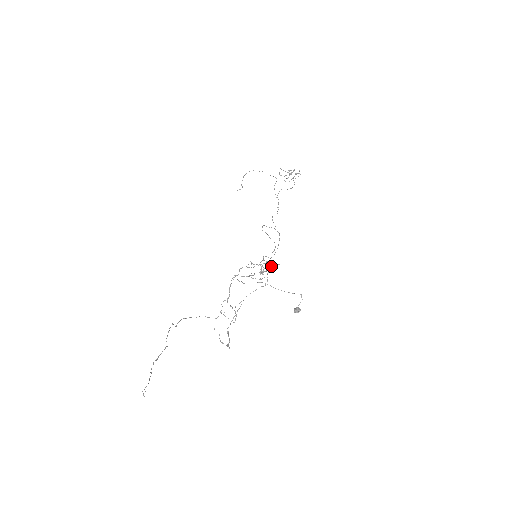
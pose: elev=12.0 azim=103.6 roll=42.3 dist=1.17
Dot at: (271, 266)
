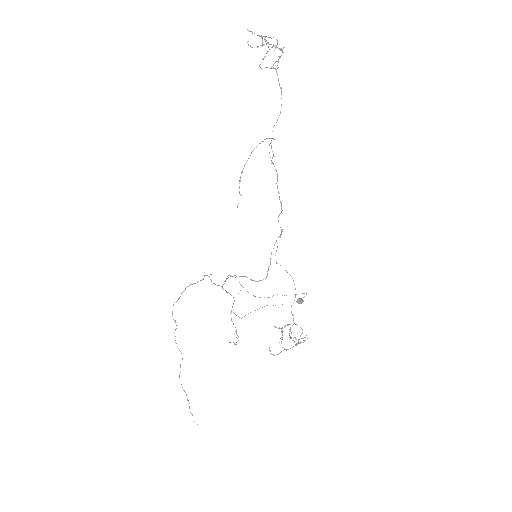
Dot at: occluded
